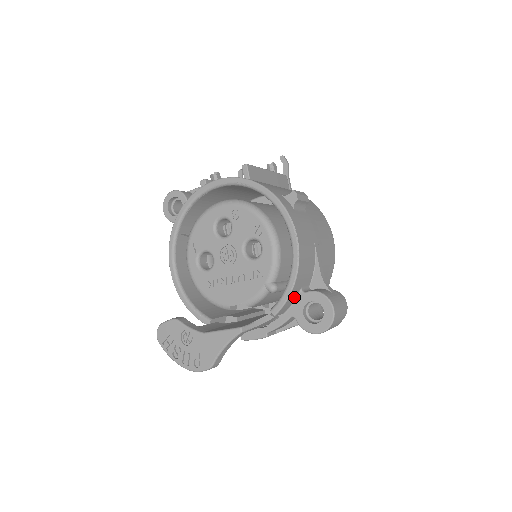
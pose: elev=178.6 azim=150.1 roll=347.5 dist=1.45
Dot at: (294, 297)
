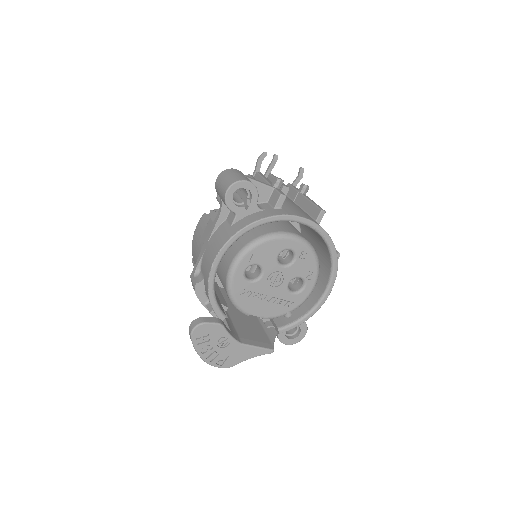
Dot at: occluded
